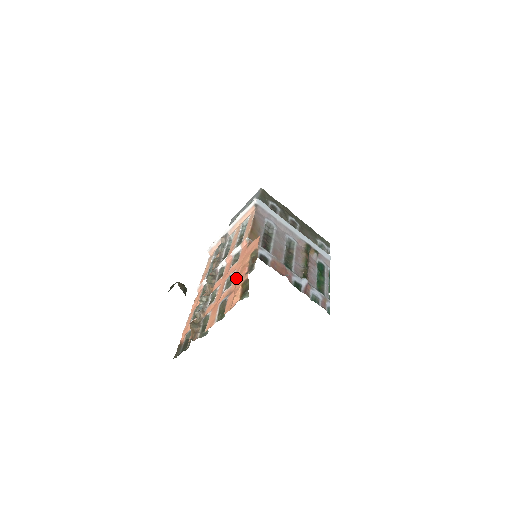
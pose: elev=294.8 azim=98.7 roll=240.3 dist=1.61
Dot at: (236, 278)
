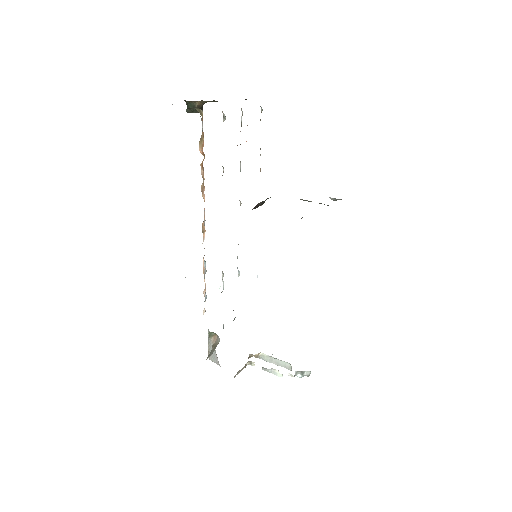
Dot at: occluded
